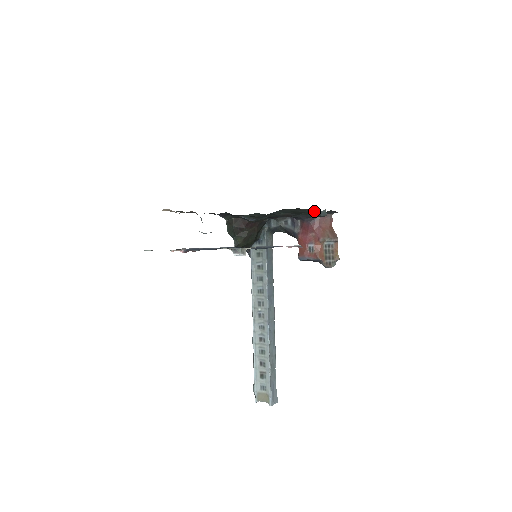
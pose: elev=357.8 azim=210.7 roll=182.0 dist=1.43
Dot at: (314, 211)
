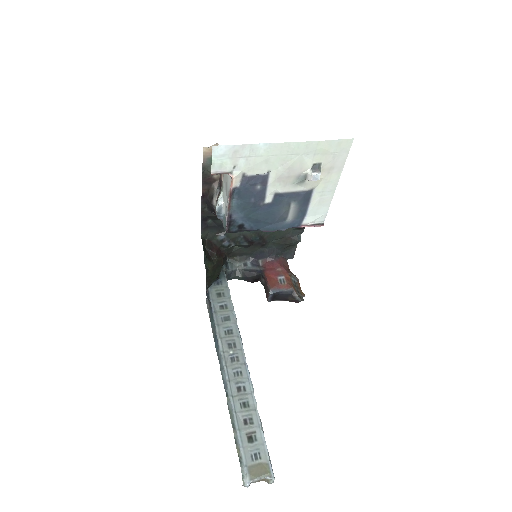
Dot at: (294, 231)
